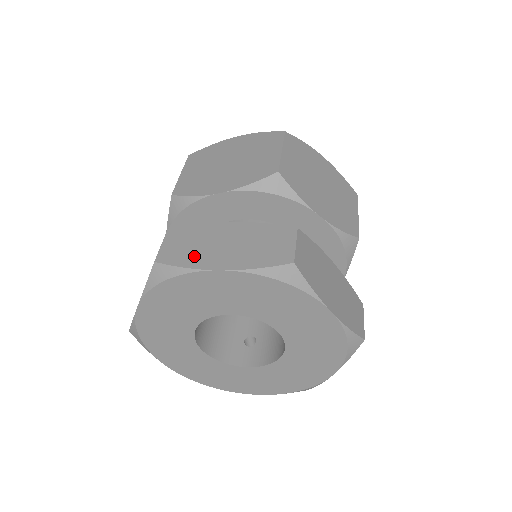
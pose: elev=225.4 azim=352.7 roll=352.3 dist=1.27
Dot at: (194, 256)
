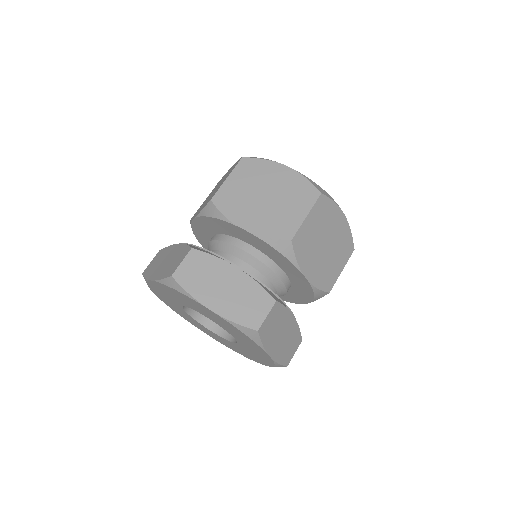
Dot at: (152, 270)
